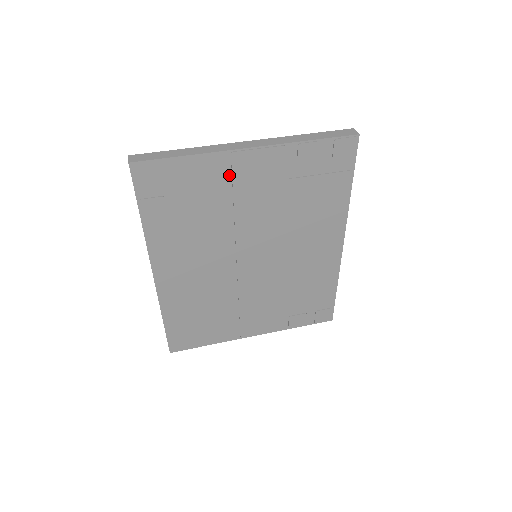
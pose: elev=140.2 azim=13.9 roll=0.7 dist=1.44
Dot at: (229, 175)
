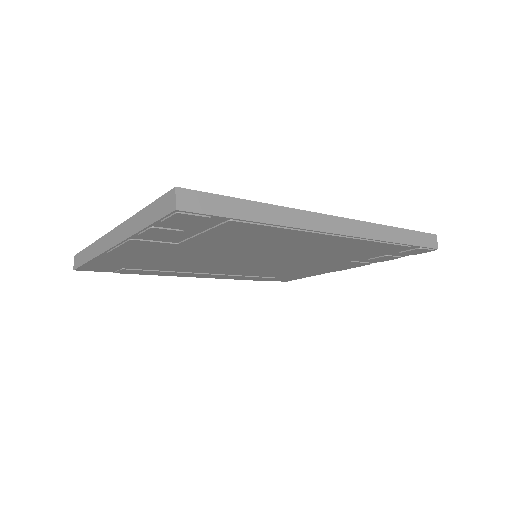
Dot at: (134, 255)
